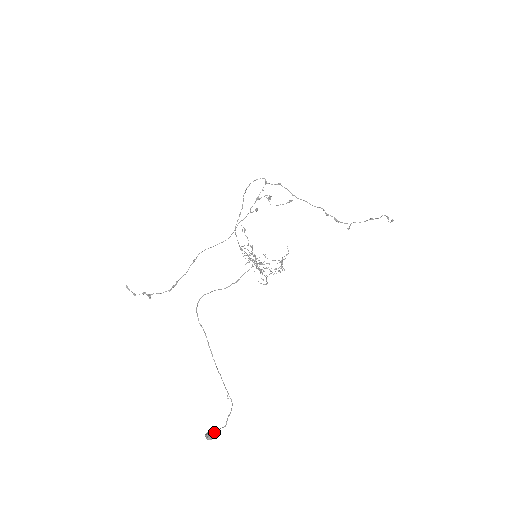
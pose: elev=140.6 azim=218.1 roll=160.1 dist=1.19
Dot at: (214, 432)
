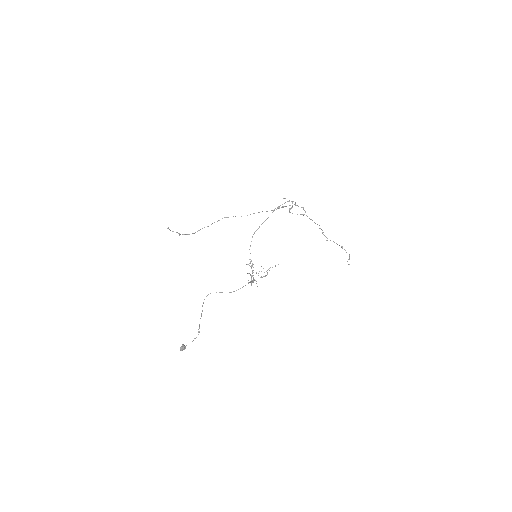
Dot at: (185, 348)
